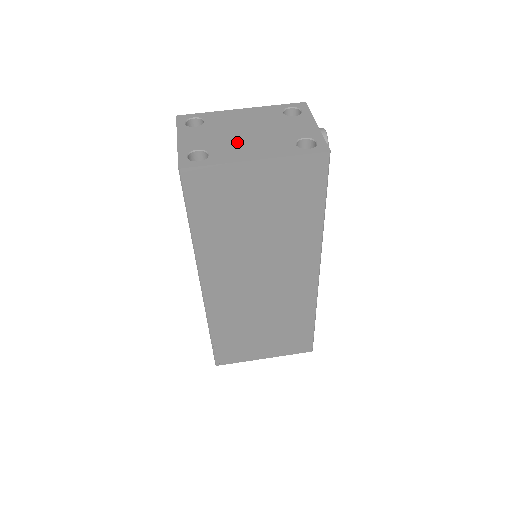
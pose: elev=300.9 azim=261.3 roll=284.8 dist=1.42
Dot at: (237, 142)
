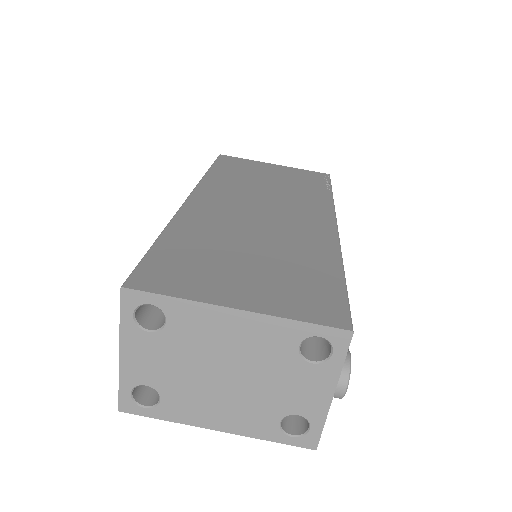
Dot at: (203, 391)
